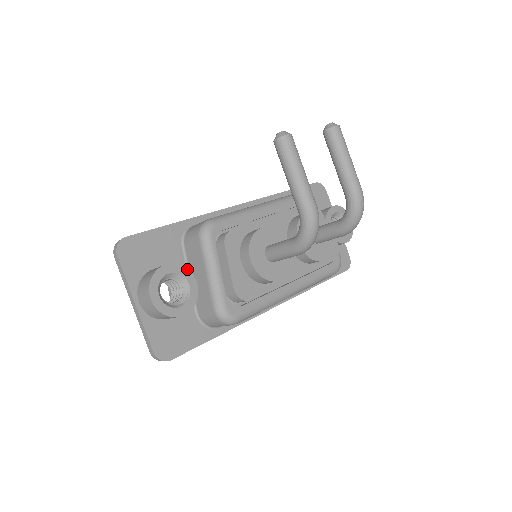
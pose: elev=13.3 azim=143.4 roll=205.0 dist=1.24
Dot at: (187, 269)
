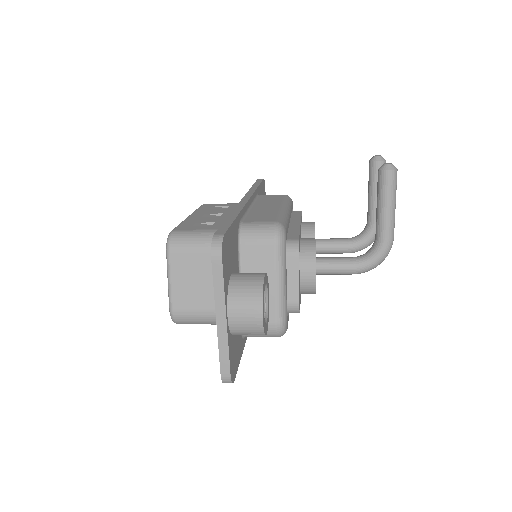
Dot at: occluded
